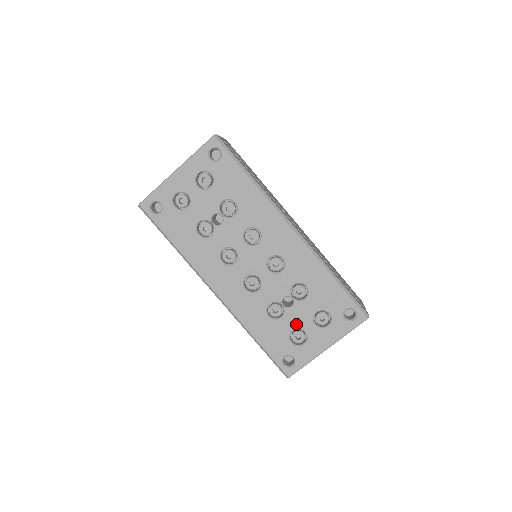
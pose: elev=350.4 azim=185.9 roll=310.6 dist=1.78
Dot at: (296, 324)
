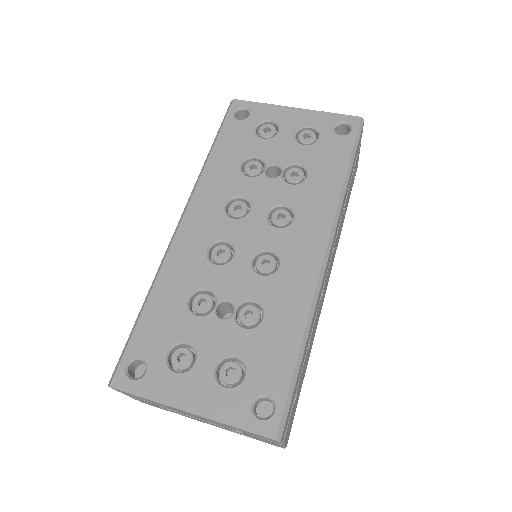
Dot at: (200, 341)
